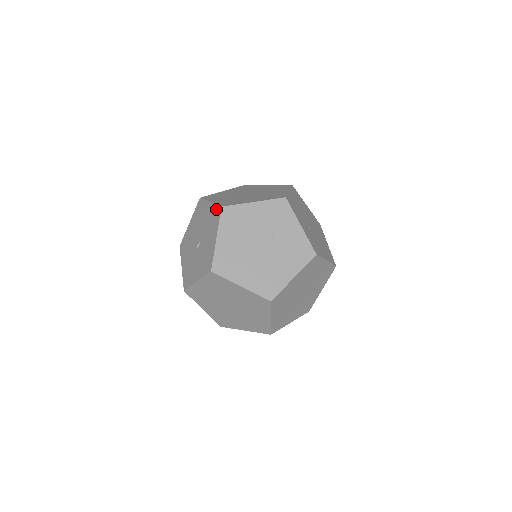
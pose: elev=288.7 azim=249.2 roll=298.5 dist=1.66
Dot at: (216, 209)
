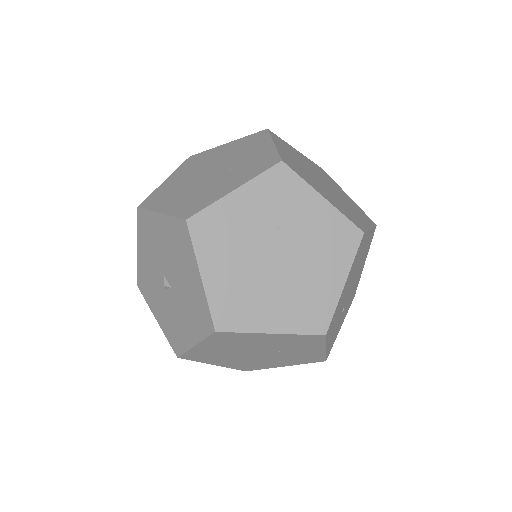
Dot at: (206, 314)
